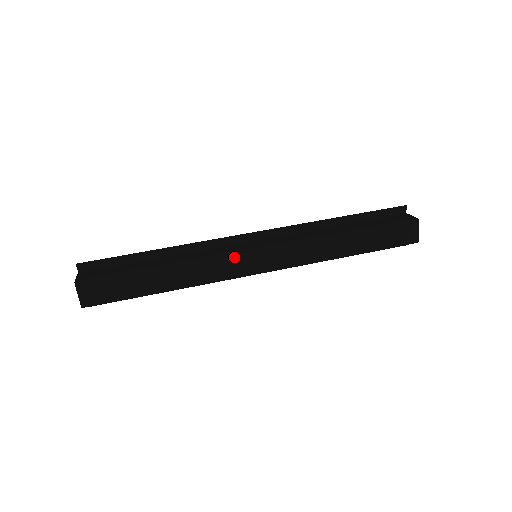
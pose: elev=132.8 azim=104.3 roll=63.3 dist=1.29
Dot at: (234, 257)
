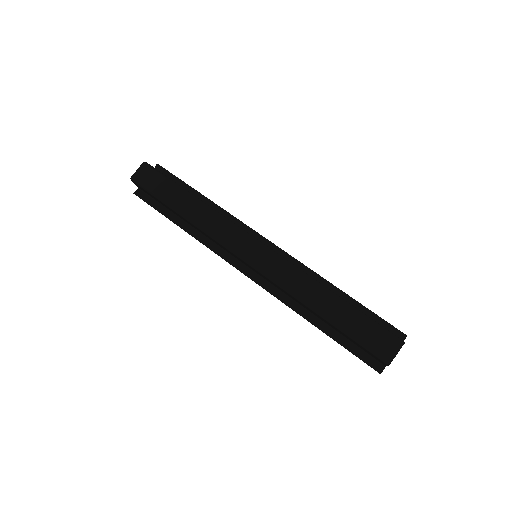
Dot at: (241, 232)
